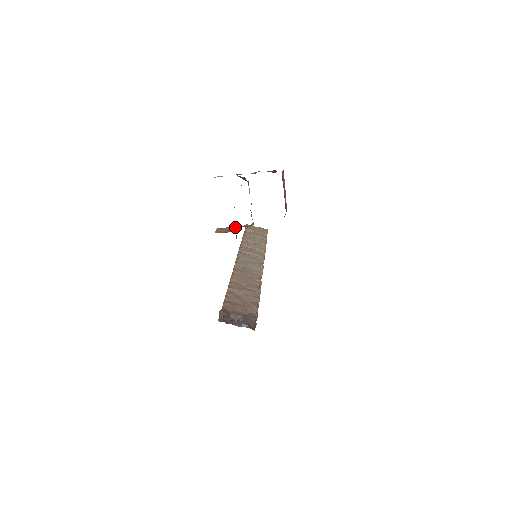
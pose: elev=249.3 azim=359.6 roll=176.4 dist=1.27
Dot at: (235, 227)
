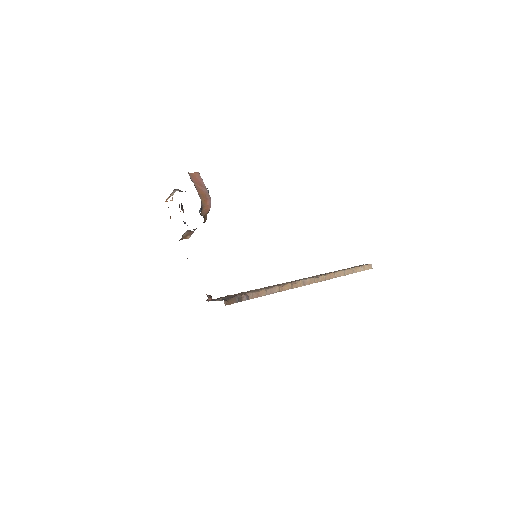
Dot at: occluded
